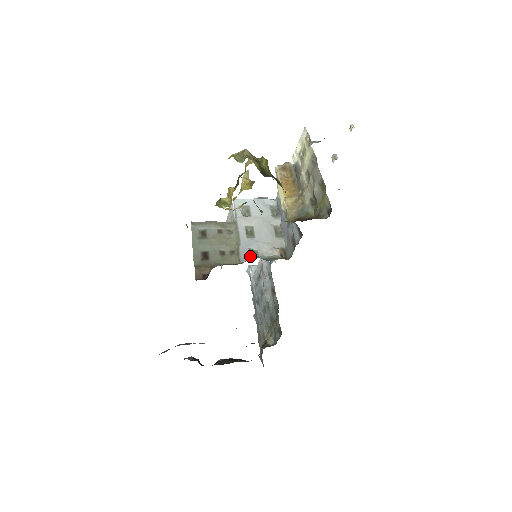
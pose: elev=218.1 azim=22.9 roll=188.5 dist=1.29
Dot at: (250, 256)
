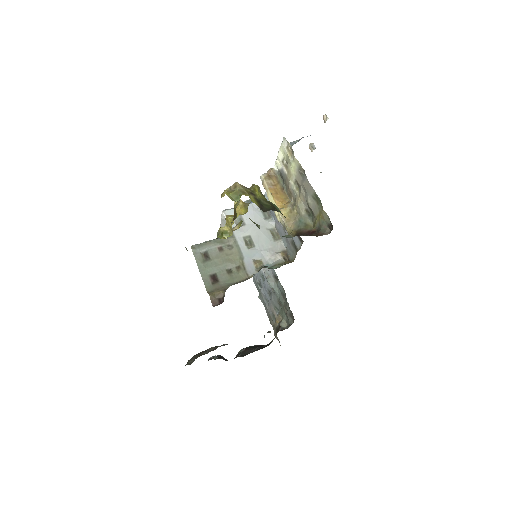
Dot at: (256, 268)
